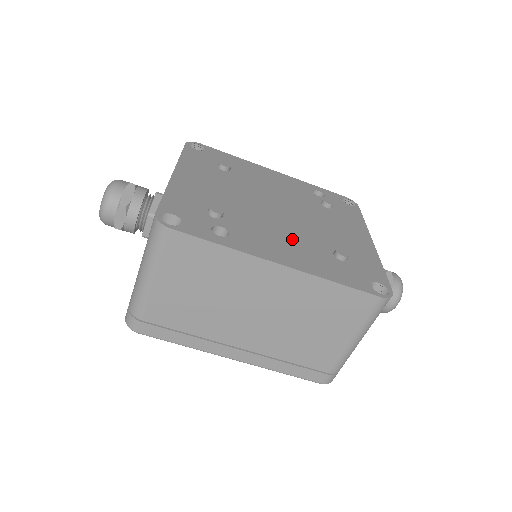
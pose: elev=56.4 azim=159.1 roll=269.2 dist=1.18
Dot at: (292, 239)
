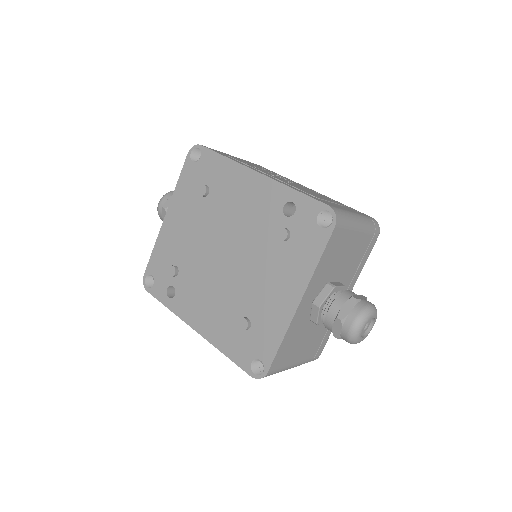
Dot at: (216, 300)
